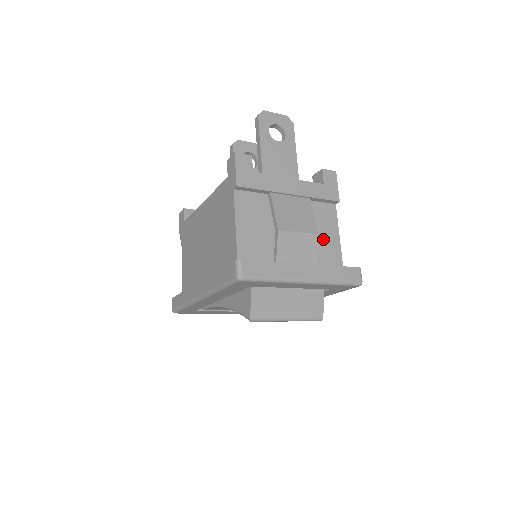
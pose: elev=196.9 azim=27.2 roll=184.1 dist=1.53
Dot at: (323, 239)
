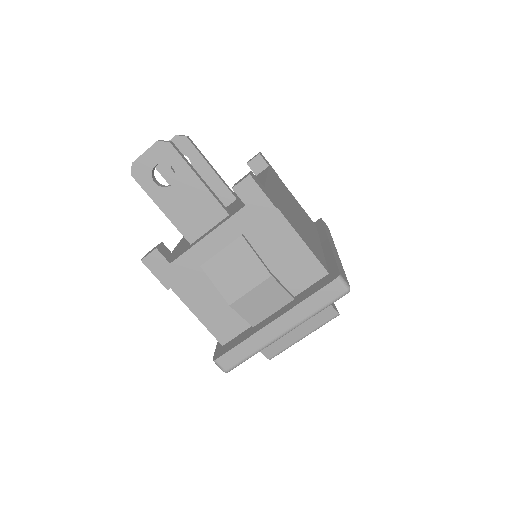
Dot at: (286, 259)
